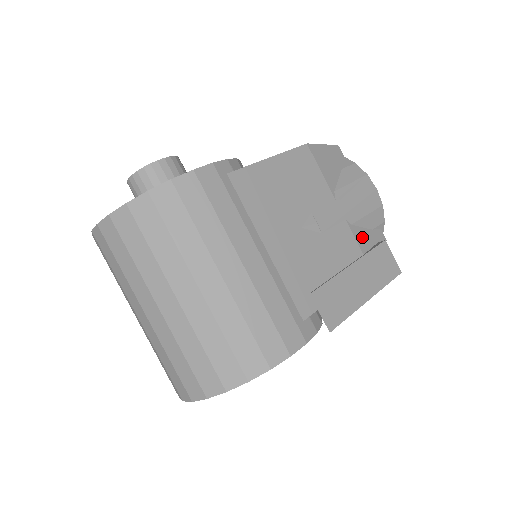
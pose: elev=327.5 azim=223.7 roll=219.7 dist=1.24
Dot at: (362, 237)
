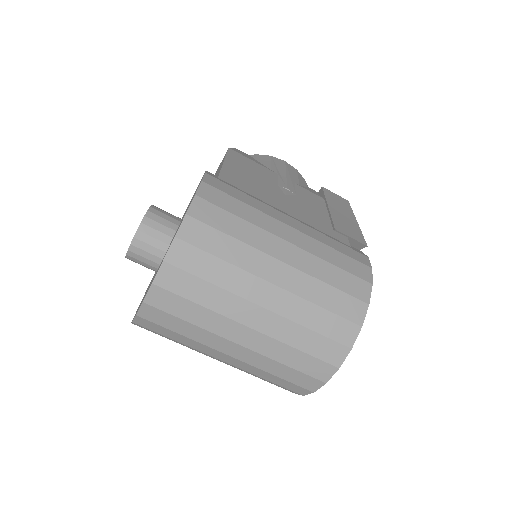
Dot at: (311, 191)
